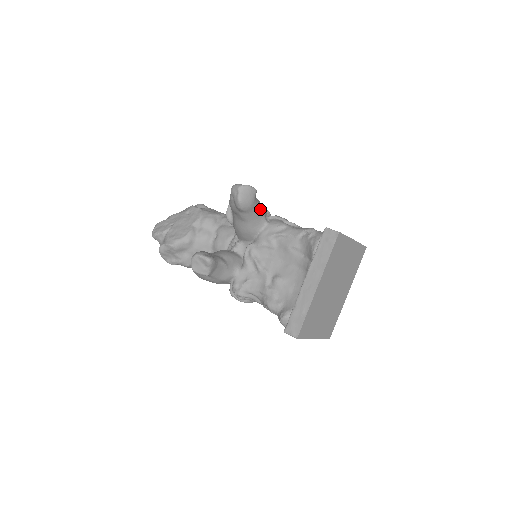
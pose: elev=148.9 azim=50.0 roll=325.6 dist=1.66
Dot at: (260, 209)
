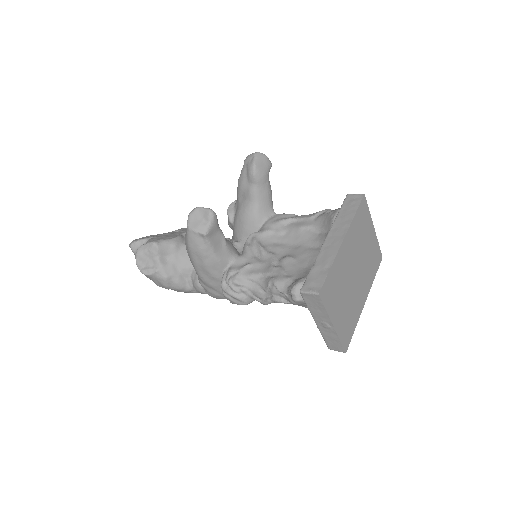
Dot at: (271, 192)
